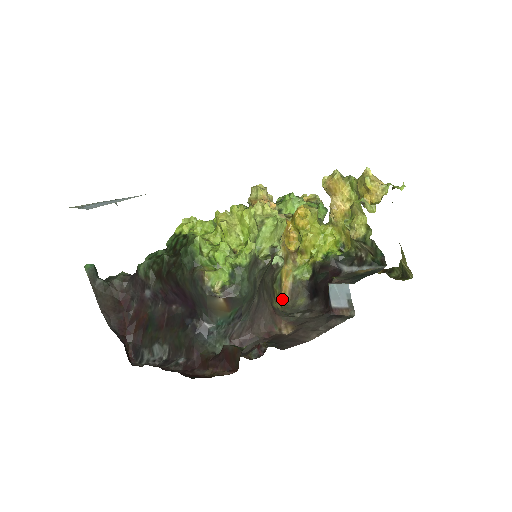
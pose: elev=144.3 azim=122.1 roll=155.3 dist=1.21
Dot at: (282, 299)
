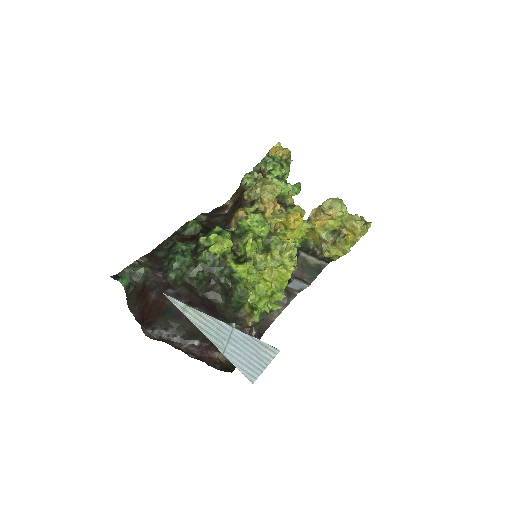
Dot at: occluded
